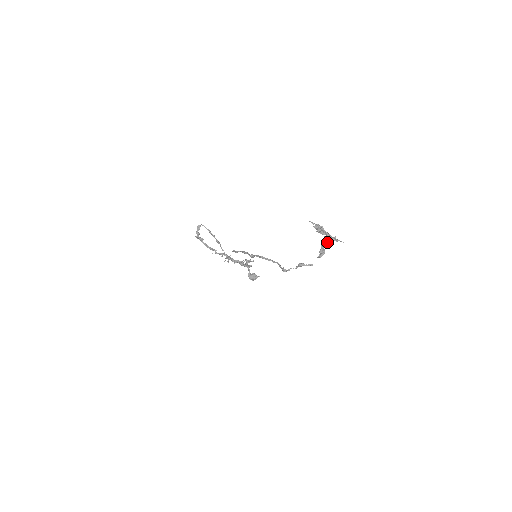
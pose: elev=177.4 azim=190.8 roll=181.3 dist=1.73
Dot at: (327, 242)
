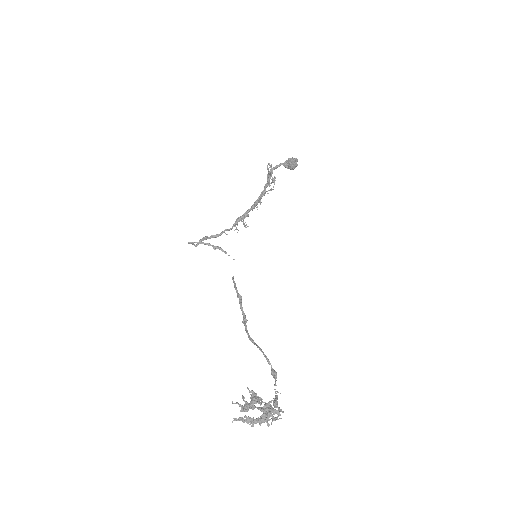
Dot at: (269, 410)
